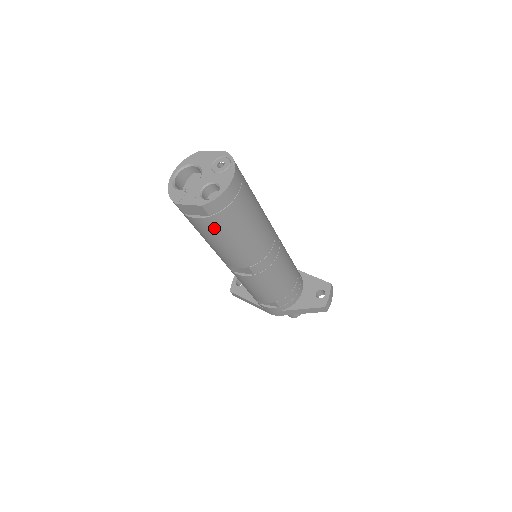
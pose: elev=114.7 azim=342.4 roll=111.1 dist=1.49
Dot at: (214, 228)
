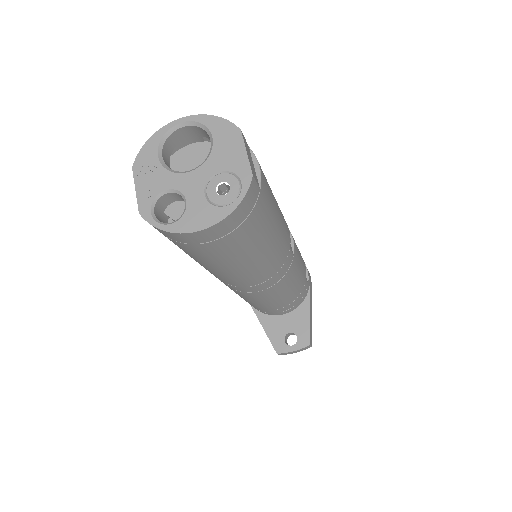
Dot at: occluded
